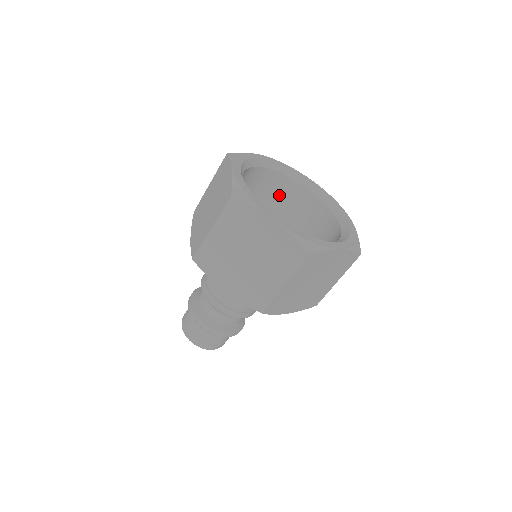
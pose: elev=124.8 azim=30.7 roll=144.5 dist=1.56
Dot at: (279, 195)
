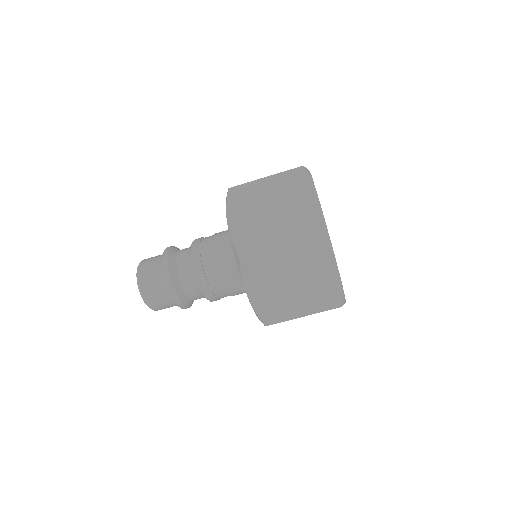
Dot at: occluded
